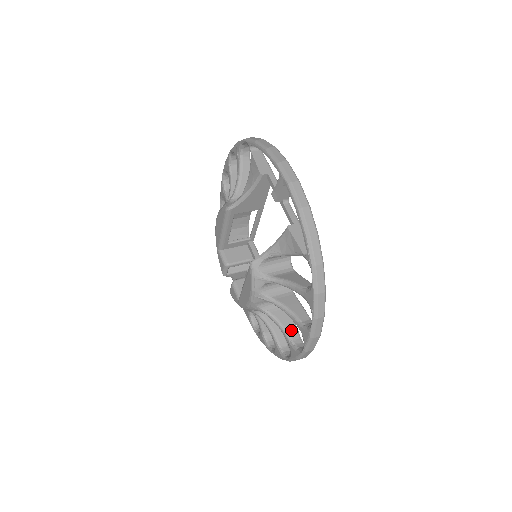
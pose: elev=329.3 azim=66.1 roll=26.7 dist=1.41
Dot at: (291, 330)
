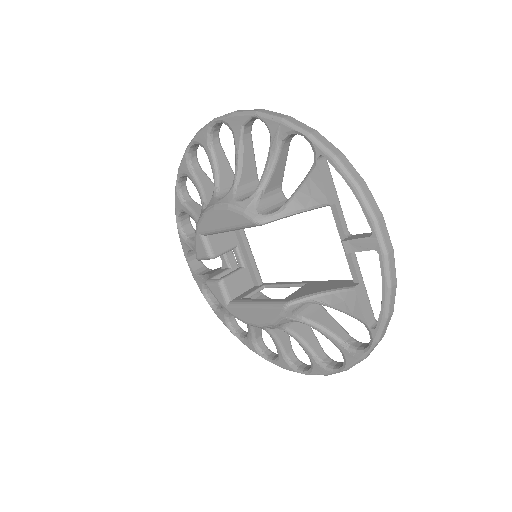
Dot at: (286, 343)
